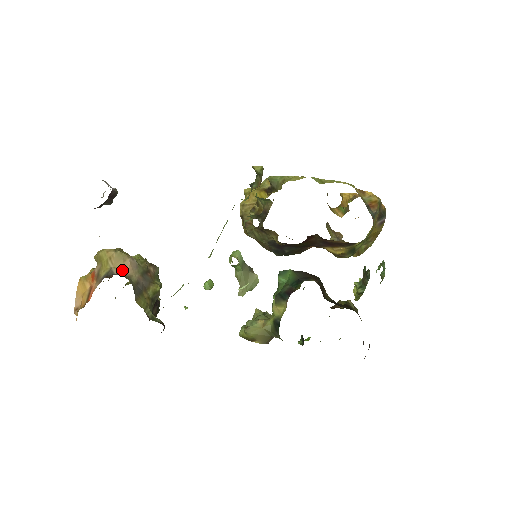
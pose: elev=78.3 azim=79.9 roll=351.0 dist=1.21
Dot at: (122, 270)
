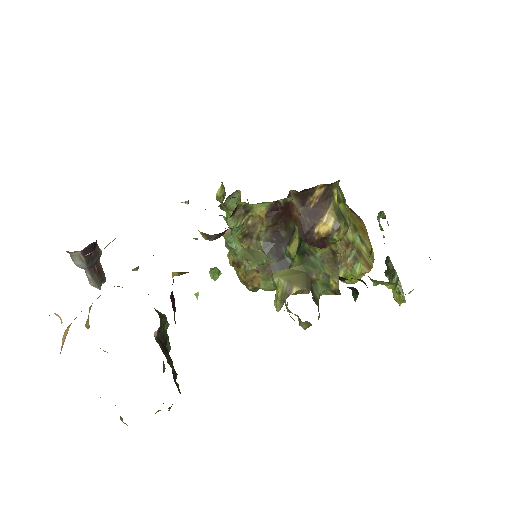
Dot at: occluded
